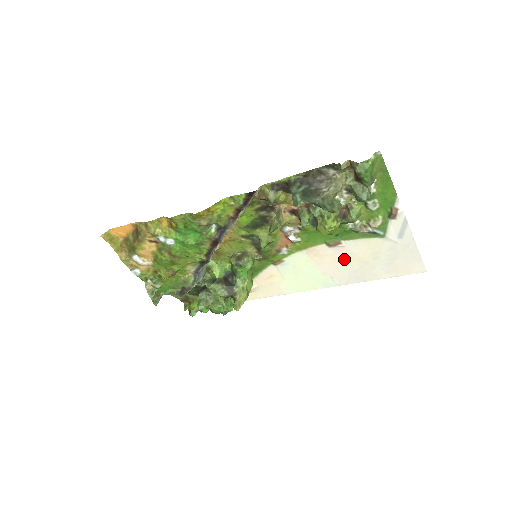
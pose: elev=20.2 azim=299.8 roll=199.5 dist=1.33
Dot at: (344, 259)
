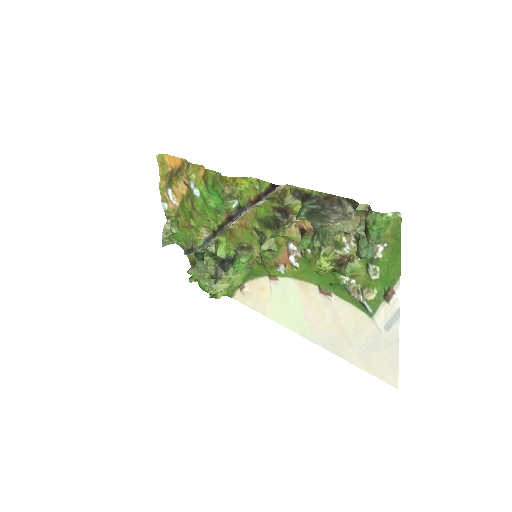
Dot at: (328, 316)
